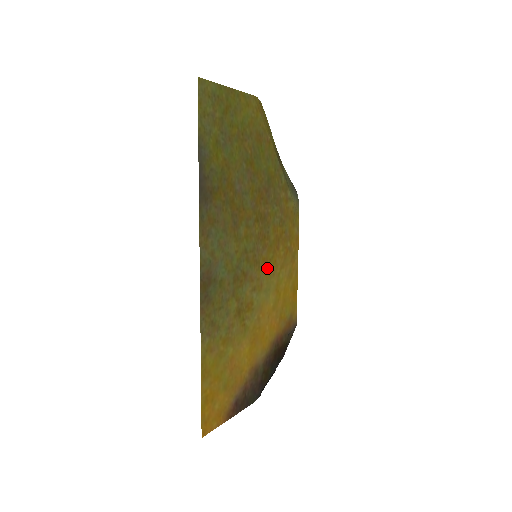
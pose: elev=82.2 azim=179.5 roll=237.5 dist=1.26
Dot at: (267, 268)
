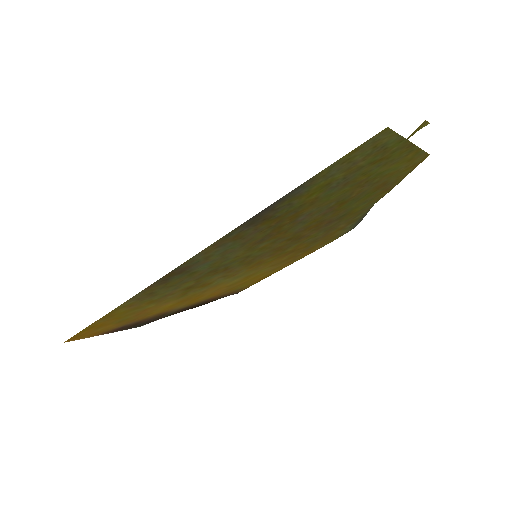
Dot at: (256, 266)
